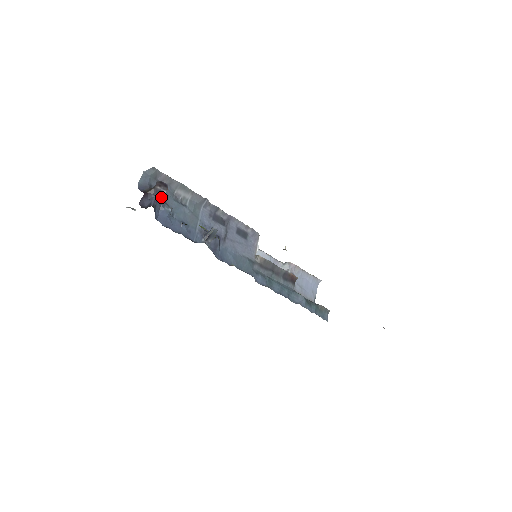
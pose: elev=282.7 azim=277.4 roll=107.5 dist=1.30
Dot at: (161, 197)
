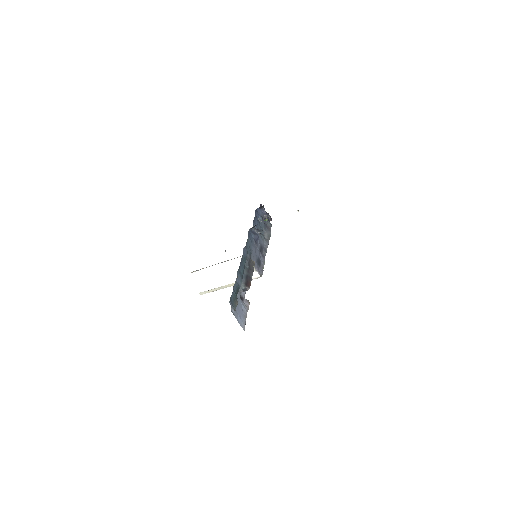
Dot at: (265, 217)
